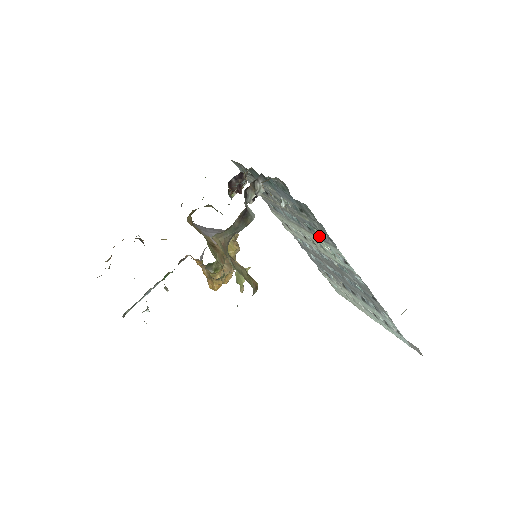
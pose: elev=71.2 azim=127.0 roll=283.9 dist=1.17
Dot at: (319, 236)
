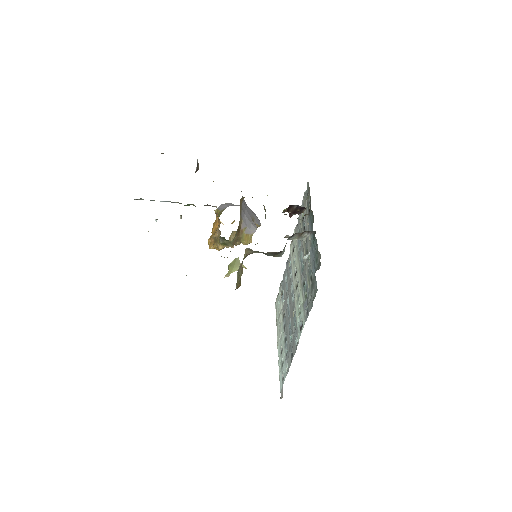
Dot at: (304, 297)
